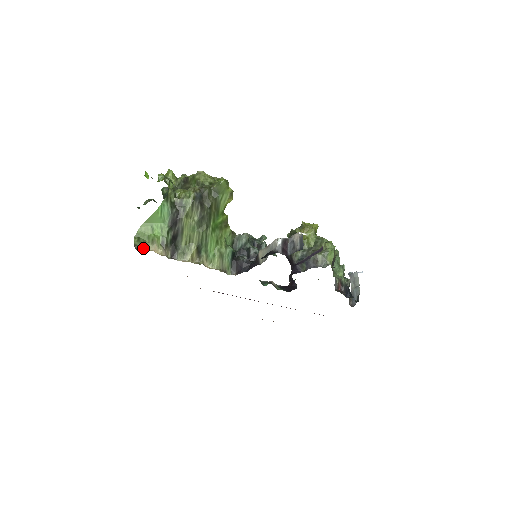
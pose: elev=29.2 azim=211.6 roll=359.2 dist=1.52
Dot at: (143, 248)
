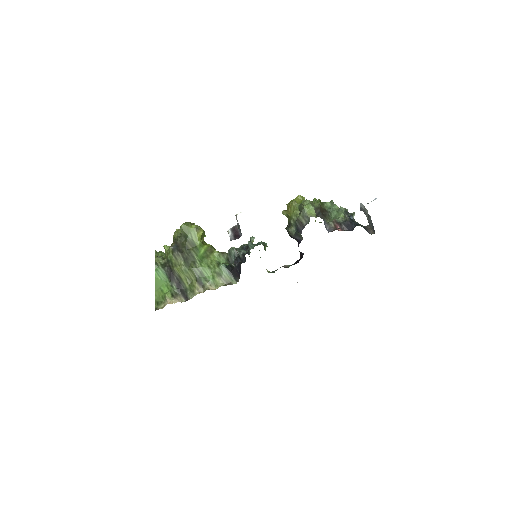
Dot at: (162, 307)
